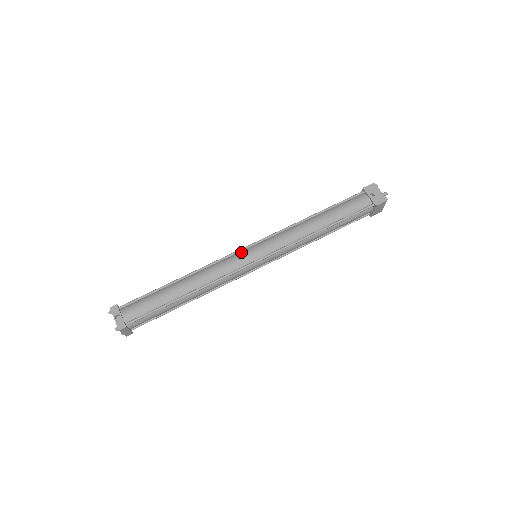
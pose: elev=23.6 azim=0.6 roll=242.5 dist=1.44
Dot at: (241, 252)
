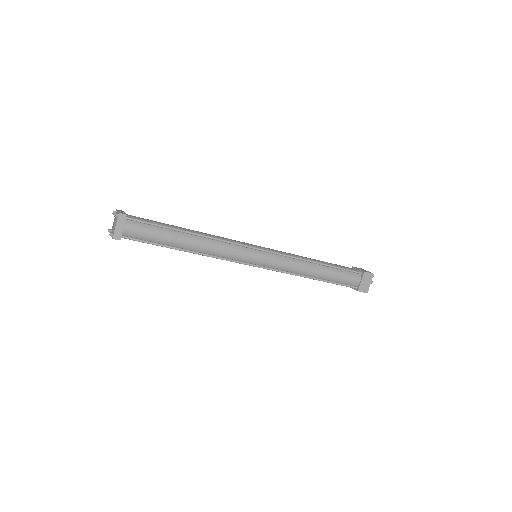
Dot at: occluded
